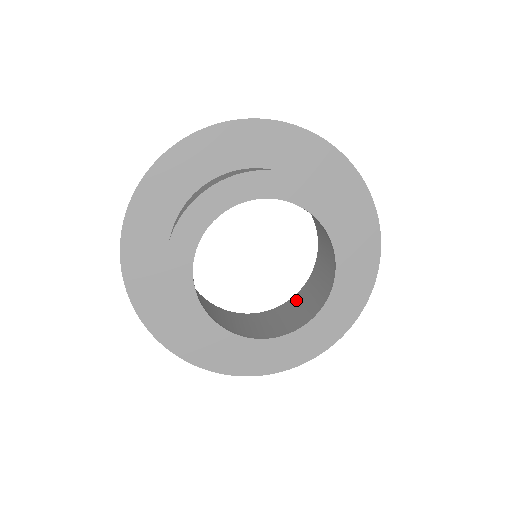
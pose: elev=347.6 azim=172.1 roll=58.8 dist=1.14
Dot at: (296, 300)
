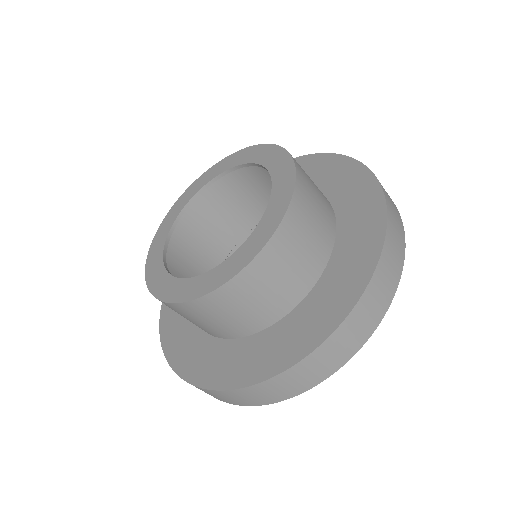
Dot at: occluded
